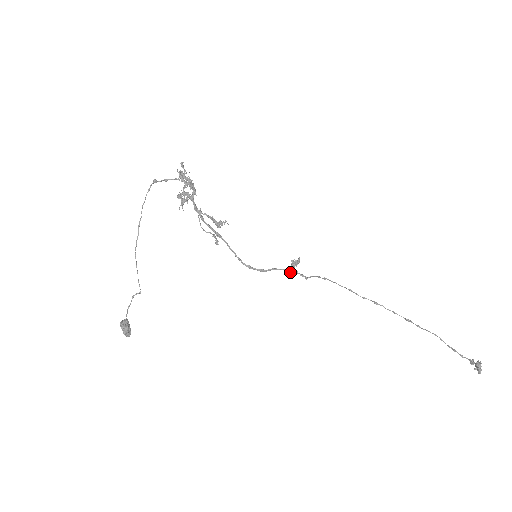
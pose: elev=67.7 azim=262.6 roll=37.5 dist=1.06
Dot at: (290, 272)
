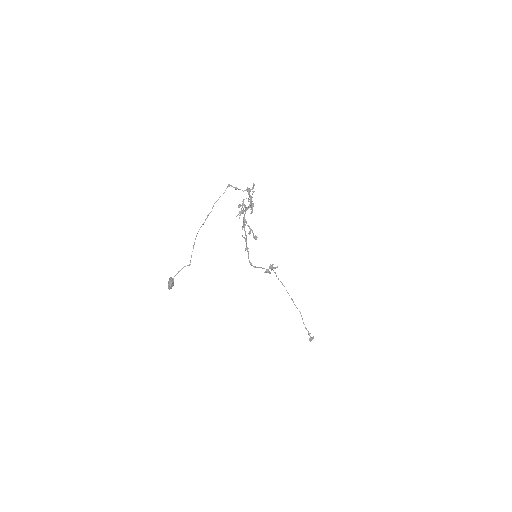
Dot at: (267, 271)
